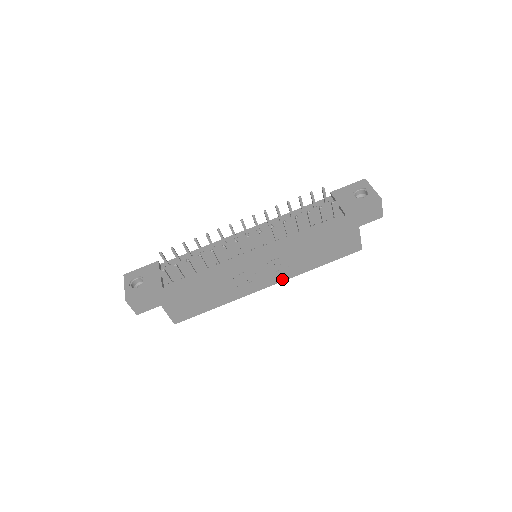
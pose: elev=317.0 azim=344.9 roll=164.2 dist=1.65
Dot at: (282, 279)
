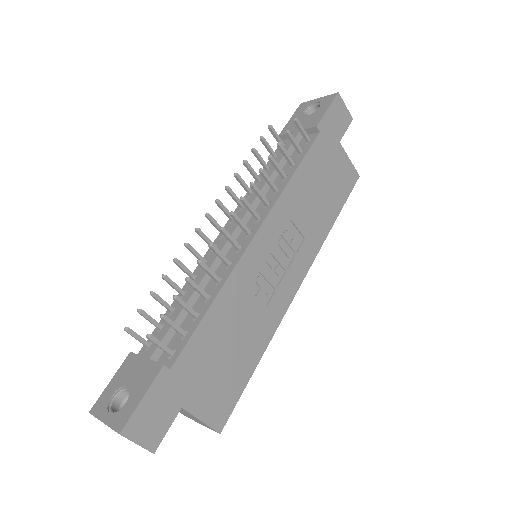
Dot at: (308, 264)
